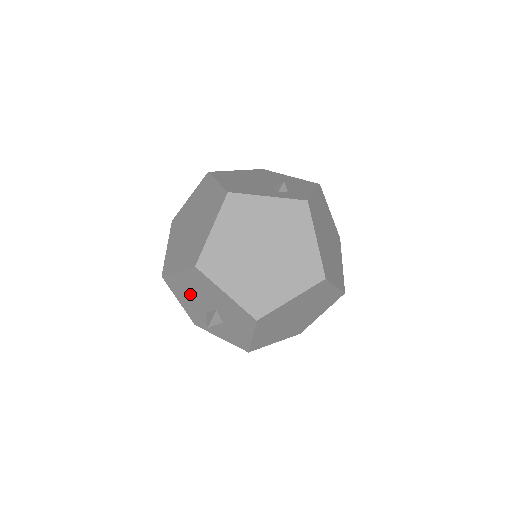
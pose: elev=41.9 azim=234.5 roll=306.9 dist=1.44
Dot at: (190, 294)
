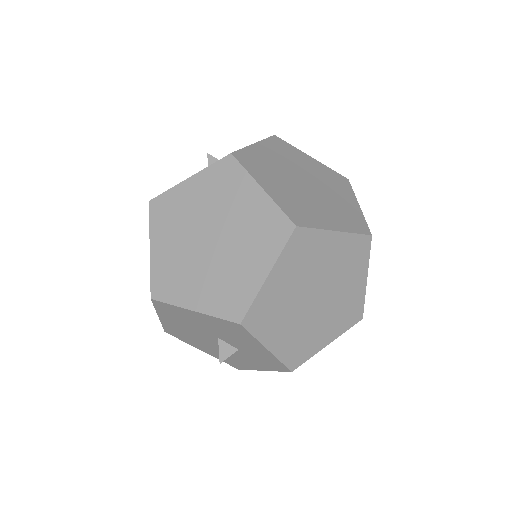
Dot at: (192, 335)
